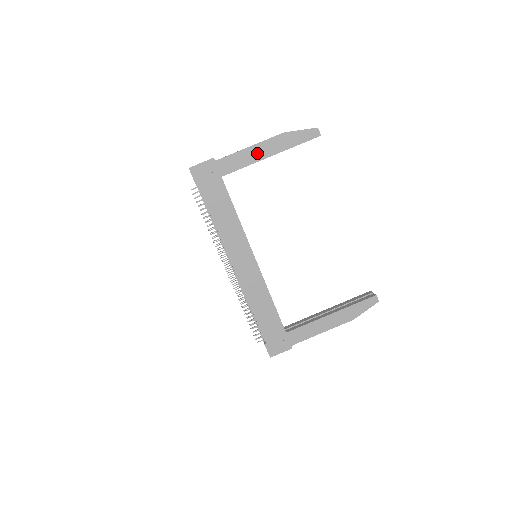
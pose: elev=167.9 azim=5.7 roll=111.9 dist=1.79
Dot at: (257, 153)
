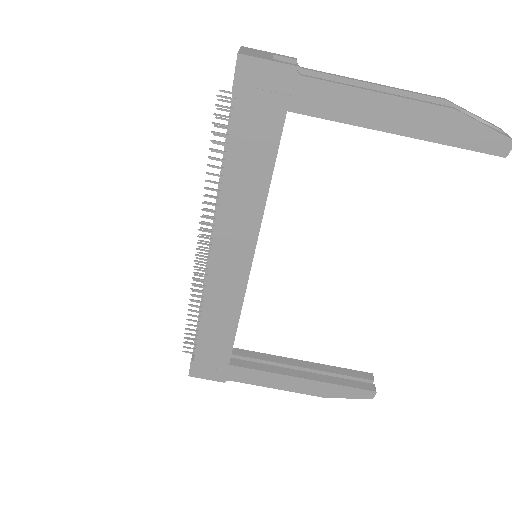
Dot at: (379, 112)
